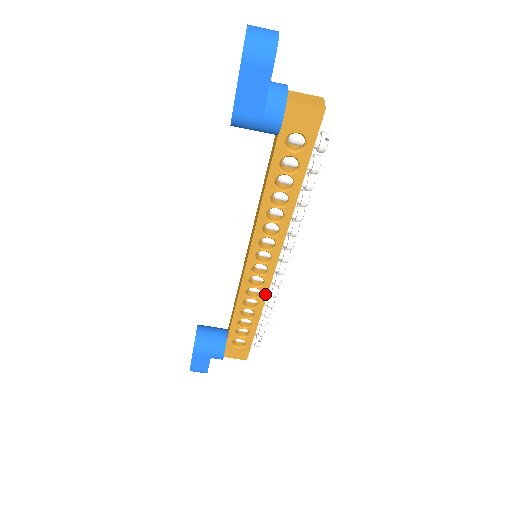
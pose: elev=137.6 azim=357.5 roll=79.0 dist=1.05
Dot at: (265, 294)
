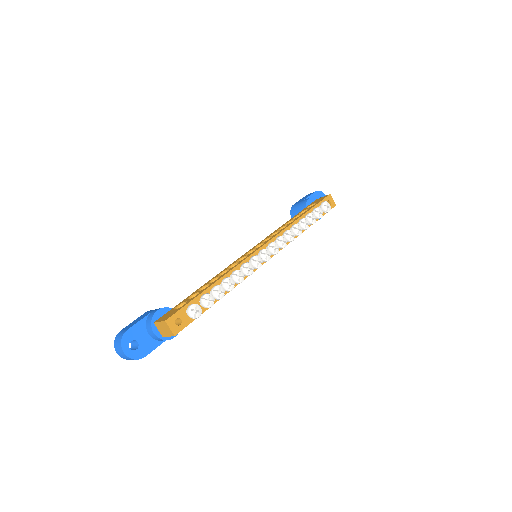
Dot at: (287, 244)
